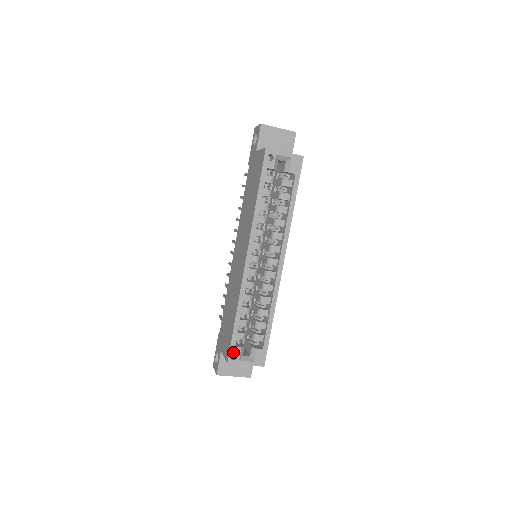
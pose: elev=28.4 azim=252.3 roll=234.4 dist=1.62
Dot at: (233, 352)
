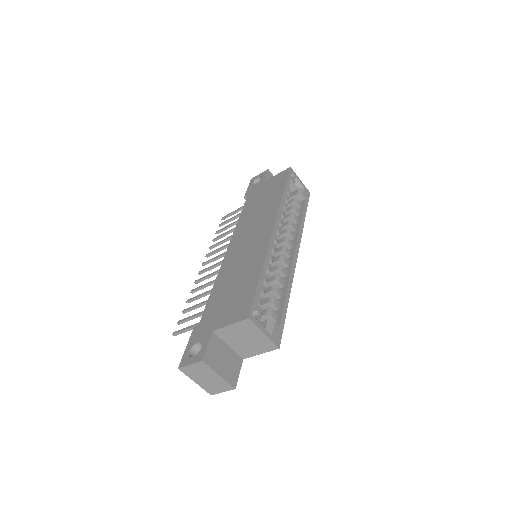
Dot at: occluded
